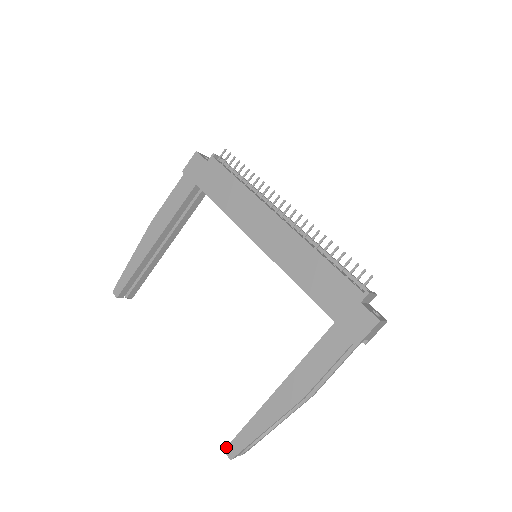
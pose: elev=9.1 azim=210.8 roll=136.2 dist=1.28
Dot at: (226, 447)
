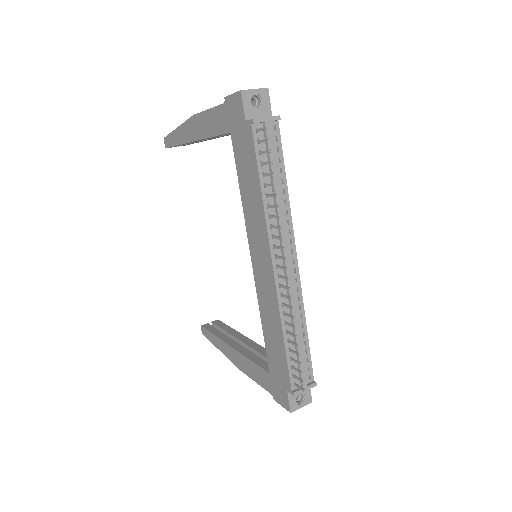
Dot at: (202, 326)
